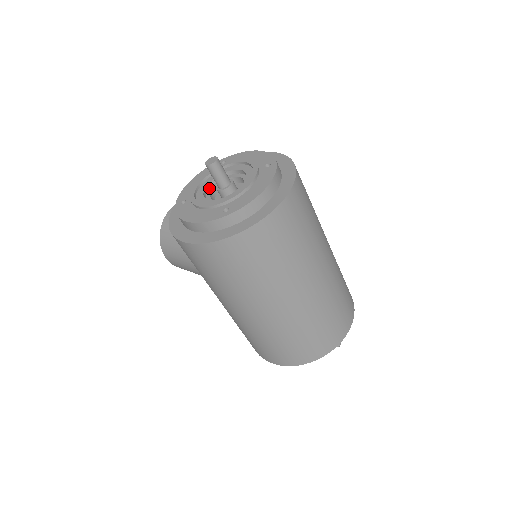
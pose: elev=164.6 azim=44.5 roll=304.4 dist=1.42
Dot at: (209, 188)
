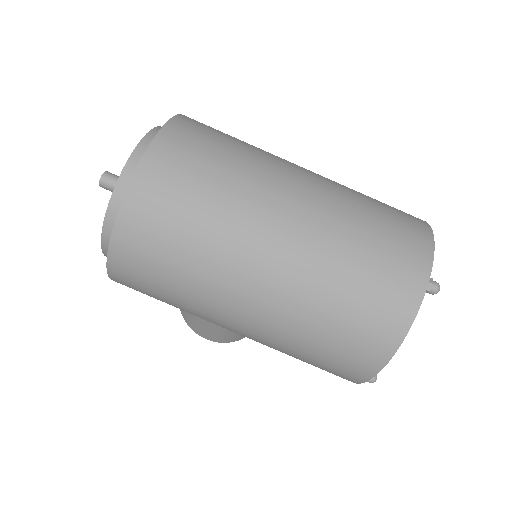
Dot at: occluded
